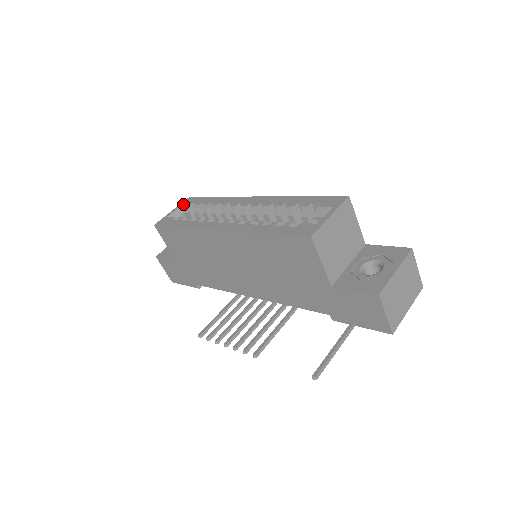
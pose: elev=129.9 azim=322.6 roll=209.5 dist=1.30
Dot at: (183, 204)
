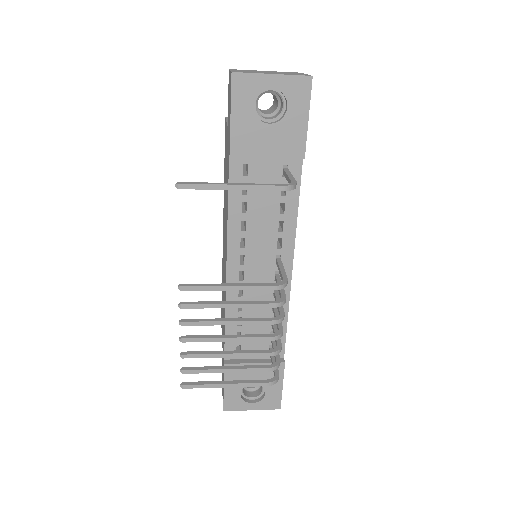
Dot at: occluded
